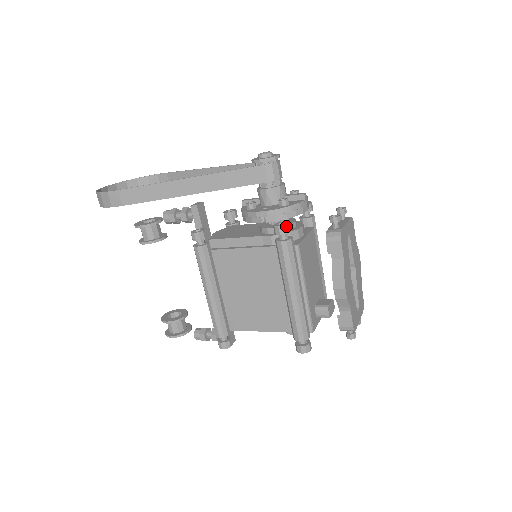
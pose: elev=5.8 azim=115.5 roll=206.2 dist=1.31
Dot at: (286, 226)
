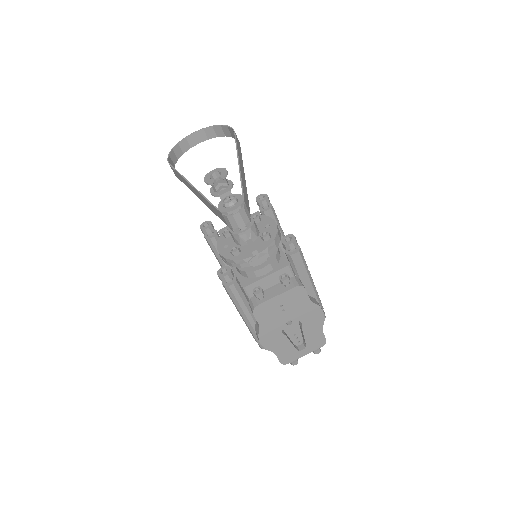
Dot at: (222, 277)
